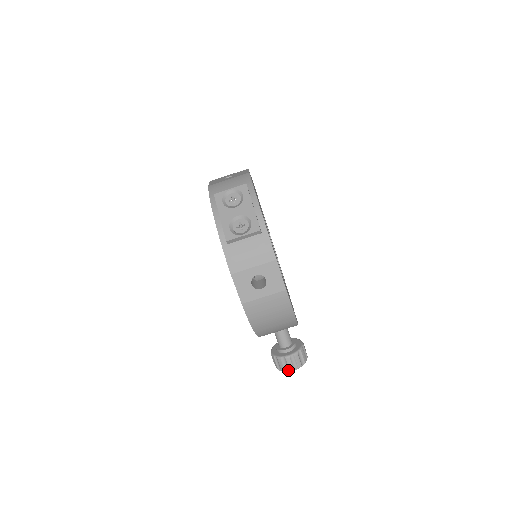
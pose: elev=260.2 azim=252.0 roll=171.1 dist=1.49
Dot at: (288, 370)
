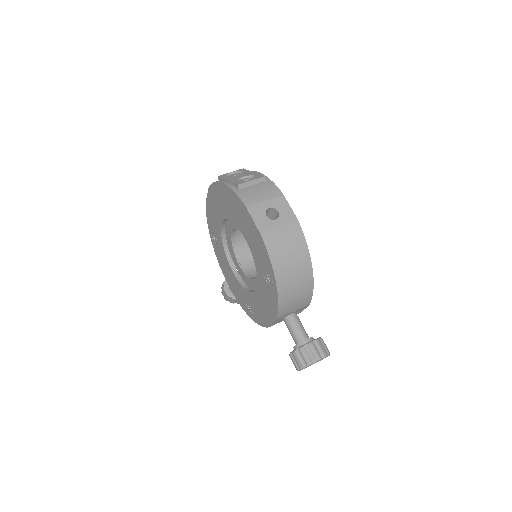
Dot at: (314, 360)
